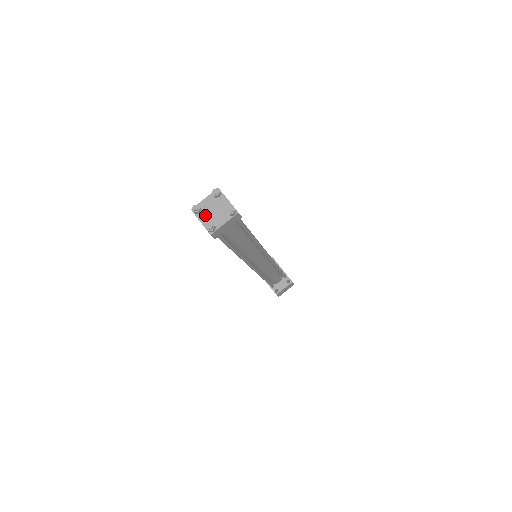
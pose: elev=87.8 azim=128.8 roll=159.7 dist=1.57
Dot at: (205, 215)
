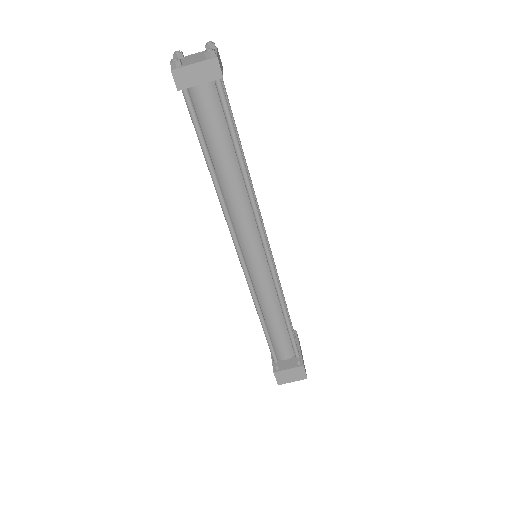
Dot at: (182, 61)
